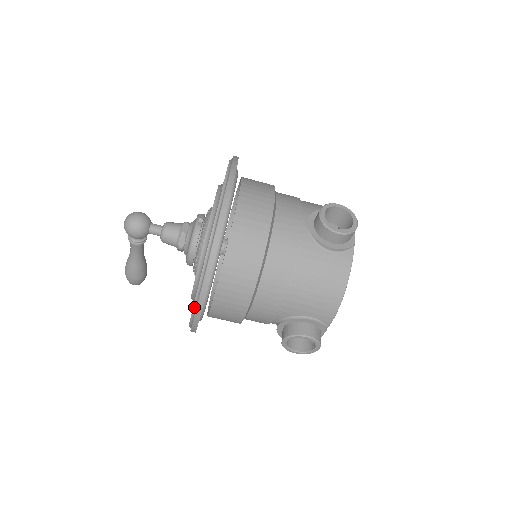
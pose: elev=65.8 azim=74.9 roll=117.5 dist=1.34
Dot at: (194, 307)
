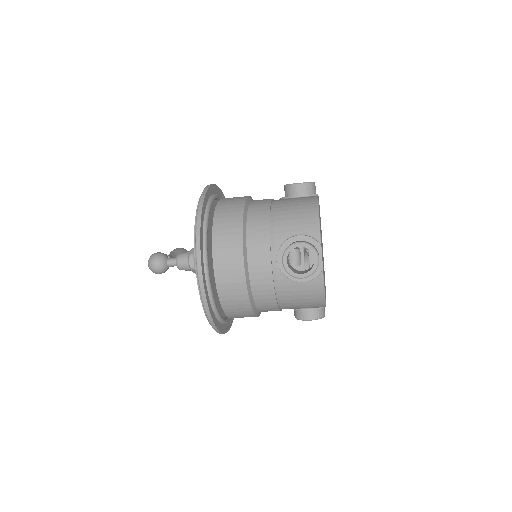
Dot at: occluded
